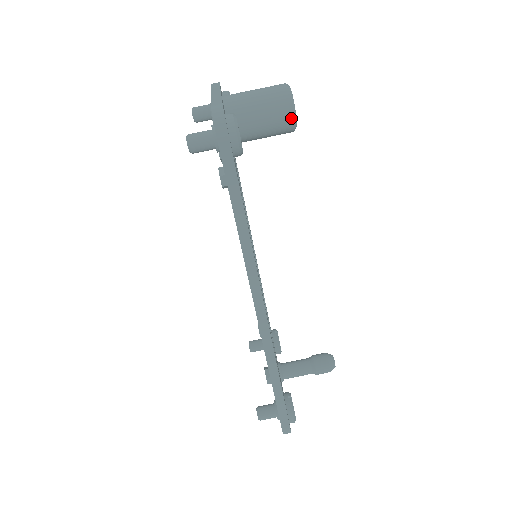
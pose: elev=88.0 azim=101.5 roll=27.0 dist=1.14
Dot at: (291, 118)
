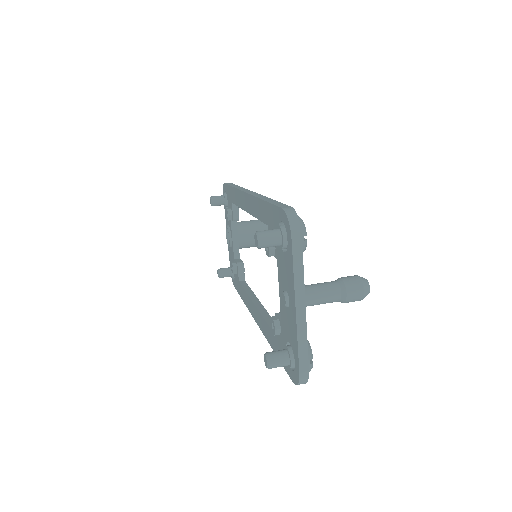
Dot at: occluded
